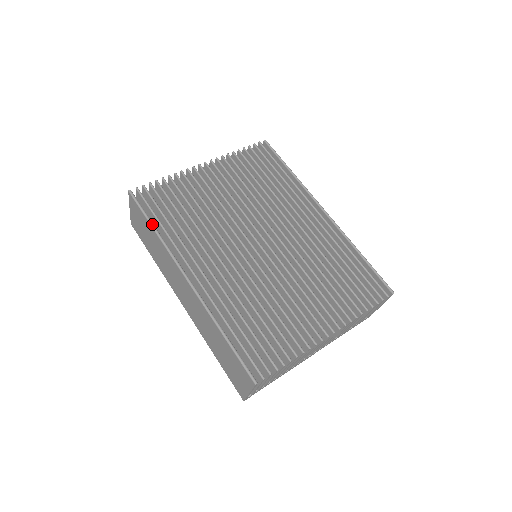
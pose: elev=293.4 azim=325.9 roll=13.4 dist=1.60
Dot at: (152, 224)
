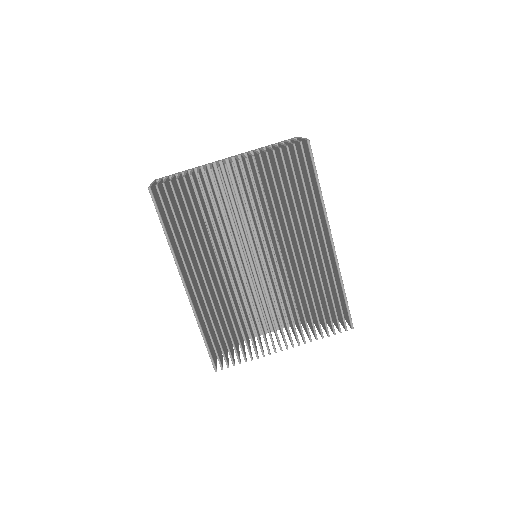
Dot at: (164, 230)
